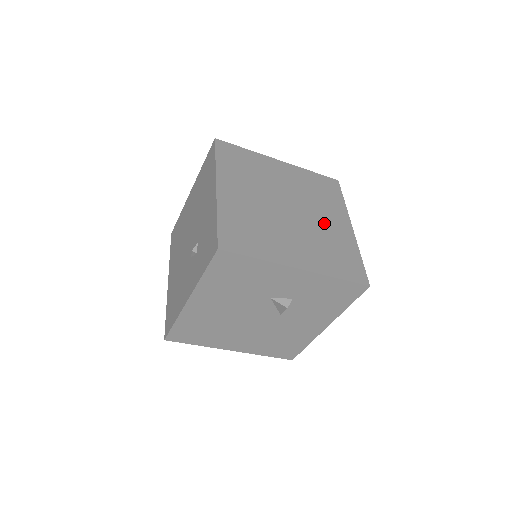
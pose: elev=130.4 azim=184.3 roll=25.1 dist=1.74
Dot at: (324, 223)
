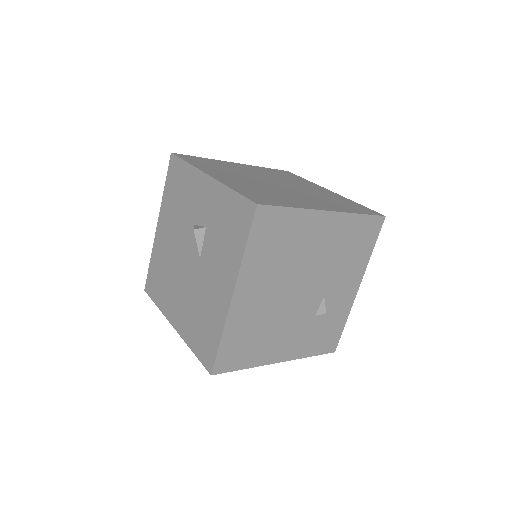
Dot at: (297, 196)
